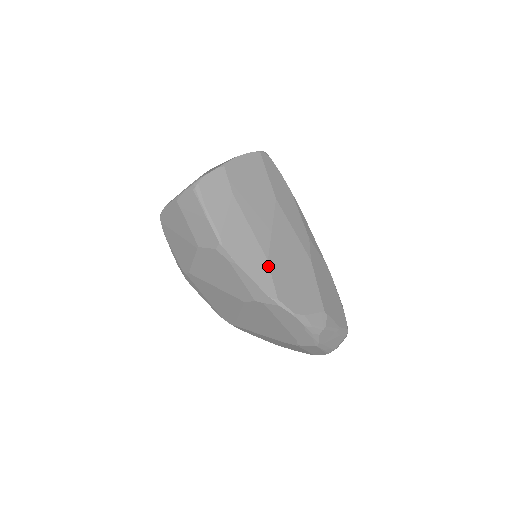
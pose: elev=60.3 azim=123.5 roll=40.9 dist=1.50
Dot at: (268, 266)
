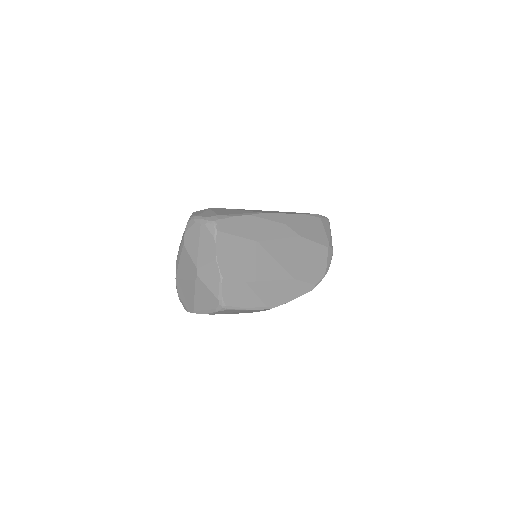
Dot at: (297, 281)
